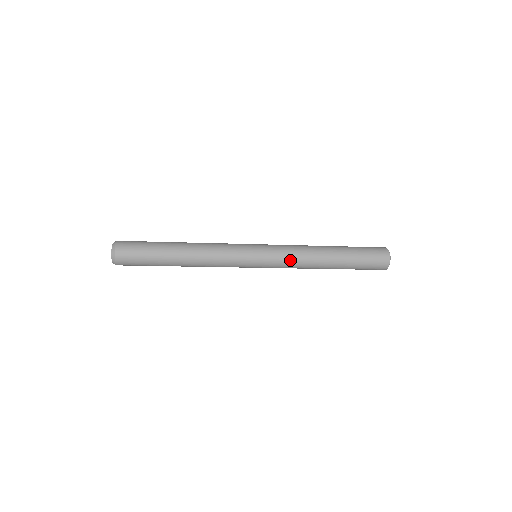
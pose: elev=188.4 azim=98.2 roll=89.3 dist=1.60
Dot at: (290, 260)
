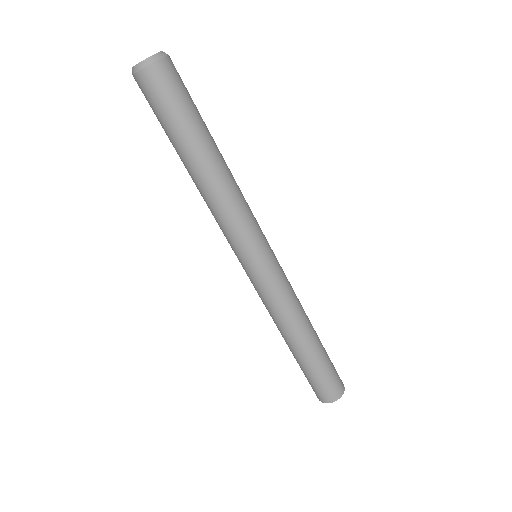
Dot at: (278, 300)
